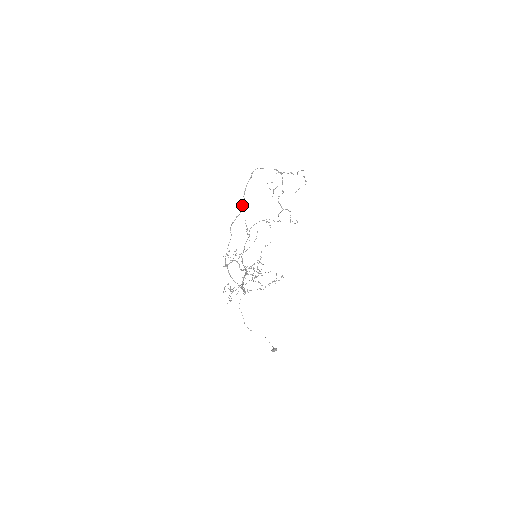
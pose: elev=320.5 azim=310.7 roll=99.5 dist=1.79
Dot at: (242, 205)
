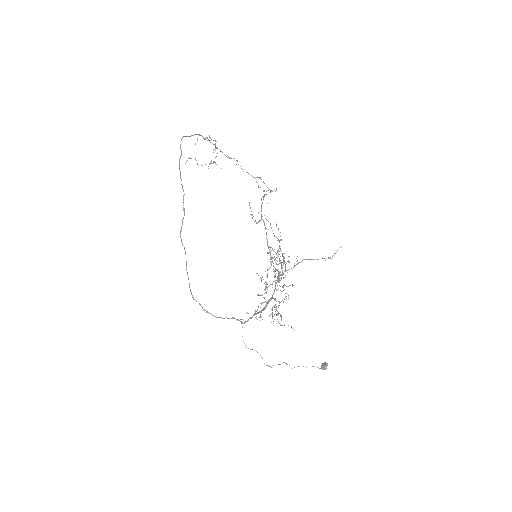
Dot at: (183, 200)
